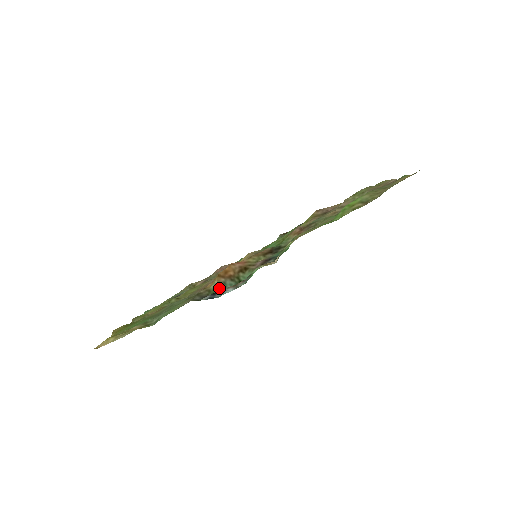
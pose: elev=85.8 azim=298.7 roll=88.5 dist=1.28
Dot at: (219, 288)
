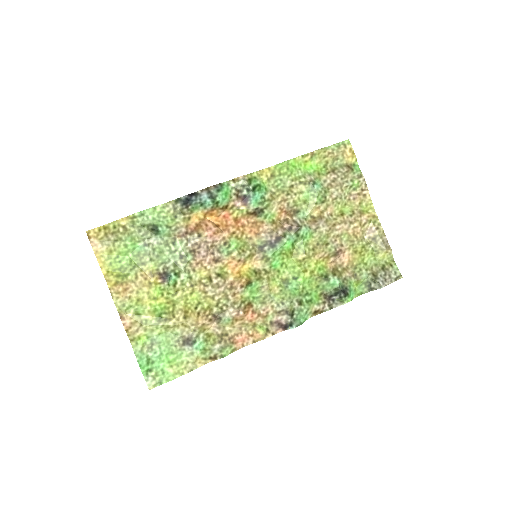
Dot at: (199, 207)
